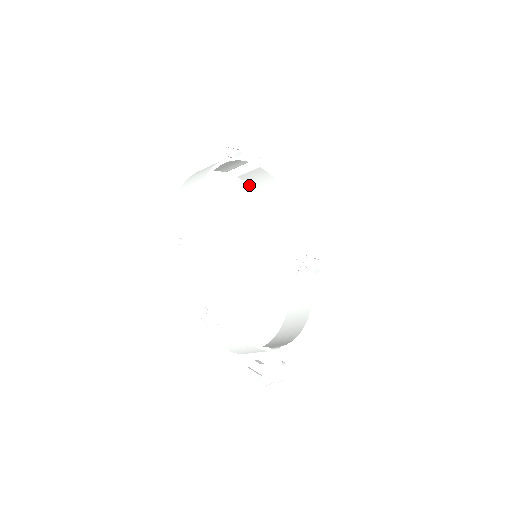
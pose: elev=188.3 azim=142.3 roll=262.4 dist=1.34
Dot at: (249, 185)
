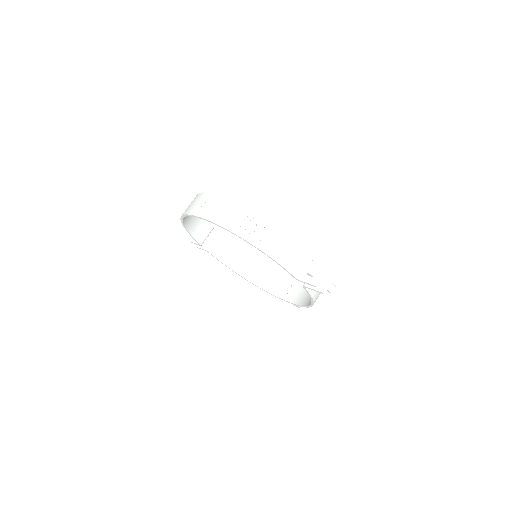
Dot at: (220, 261)
